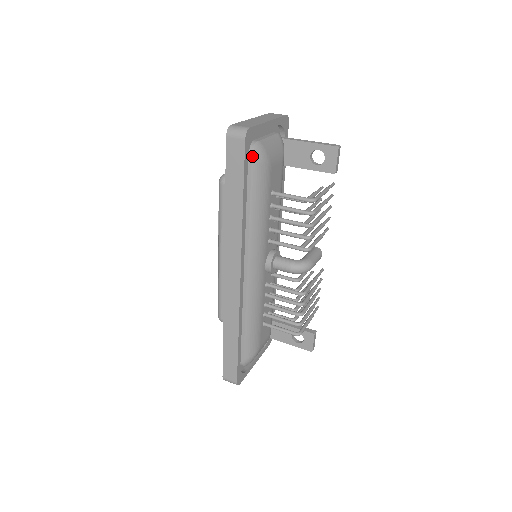
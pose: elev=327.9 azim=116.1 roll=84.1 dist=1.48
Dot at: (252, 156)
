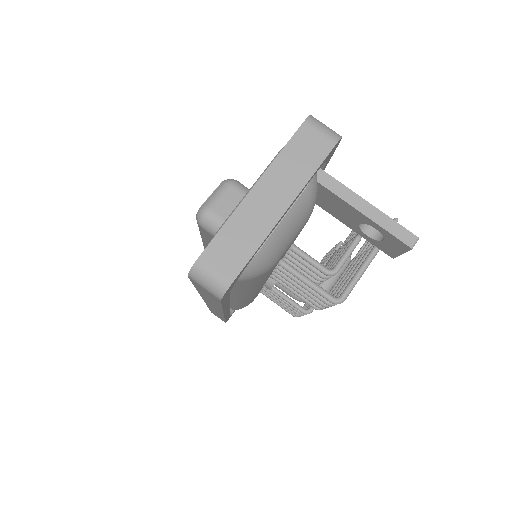
Dot at: (240, 279)
